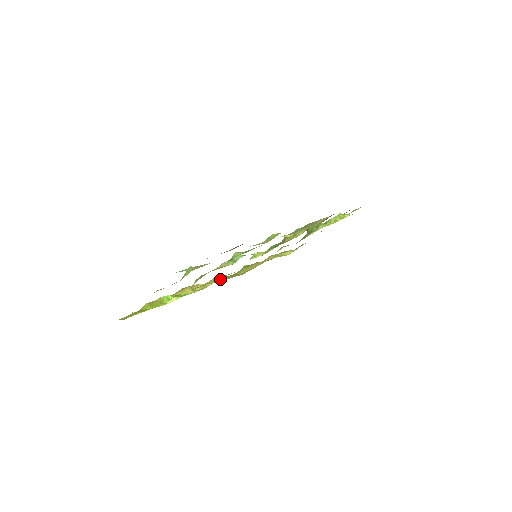
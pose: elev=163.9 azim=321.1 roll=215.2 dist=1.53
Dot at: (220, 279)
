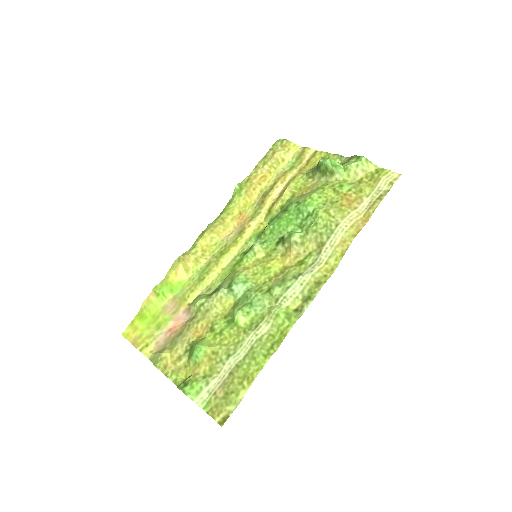
Dot at: (212, 239)
